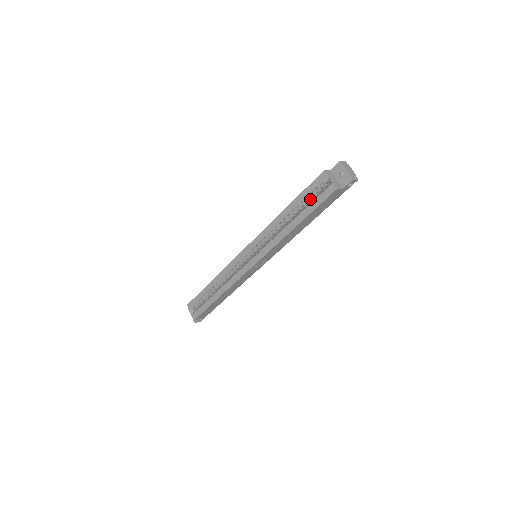
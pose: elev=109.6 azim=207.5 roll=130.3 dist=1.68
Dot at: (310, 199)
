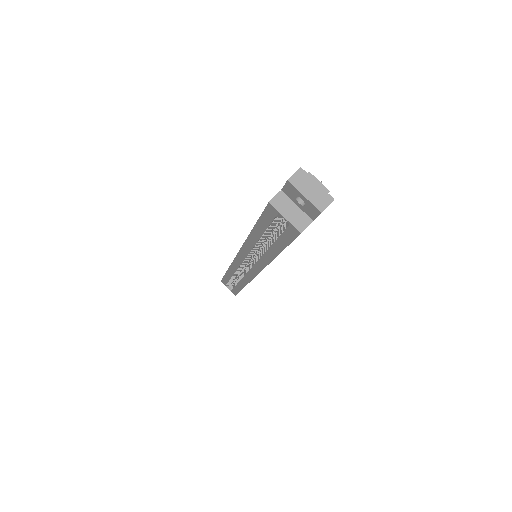
Dot at: (275, 226)
